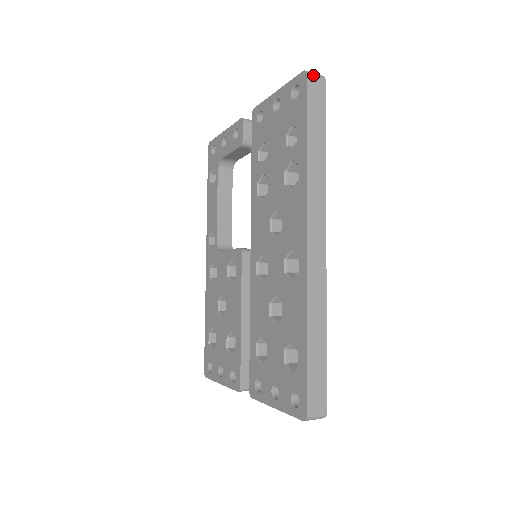
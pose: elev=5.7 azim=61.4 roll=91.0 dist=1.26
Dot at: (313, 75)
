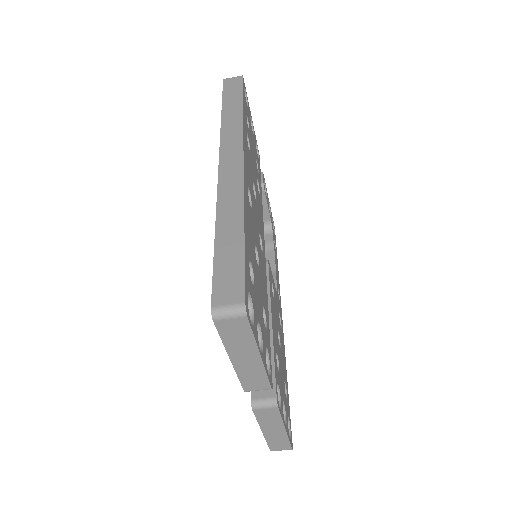
Dot at: (230, 78)
